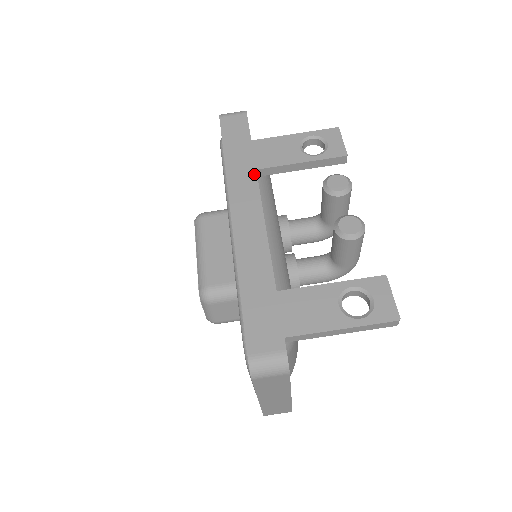
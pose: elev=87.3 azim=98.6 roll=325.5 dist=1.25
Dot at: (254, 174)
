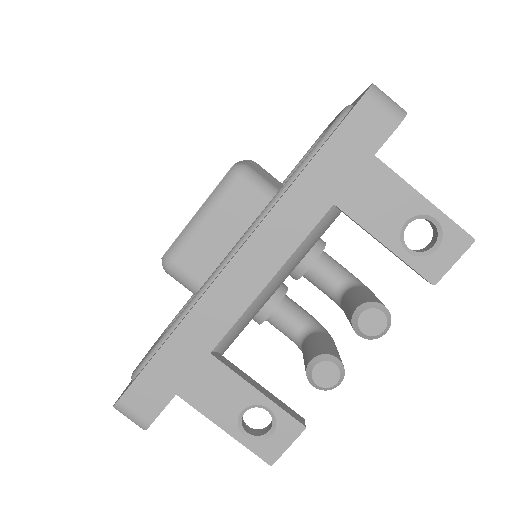
Dot at: (307, 230)
